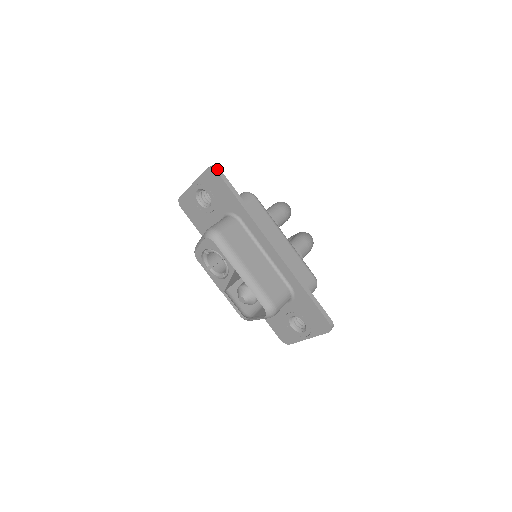
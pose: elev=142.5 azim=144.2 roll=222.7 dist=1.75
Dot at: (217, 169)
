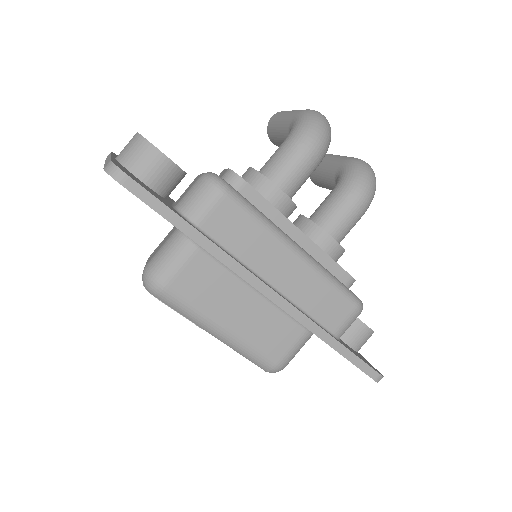
Dot at: (120, 177)
